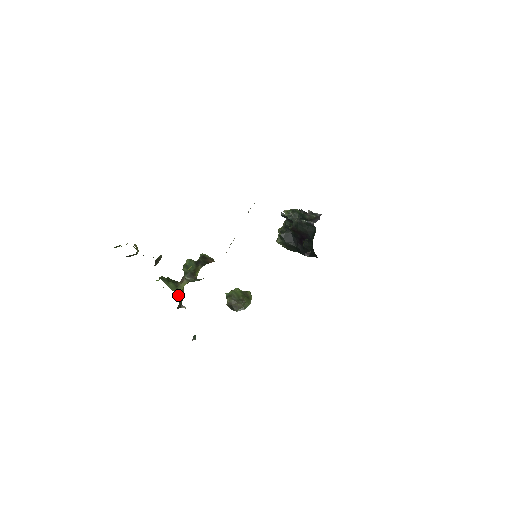
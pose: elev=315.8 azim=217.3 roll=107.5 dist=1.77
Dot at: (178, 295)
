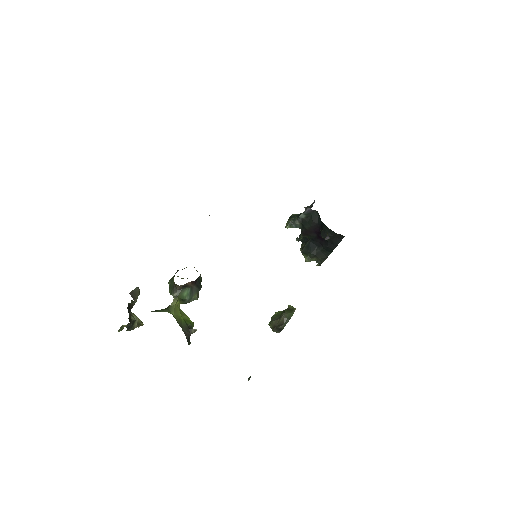
Dot at: occluded
